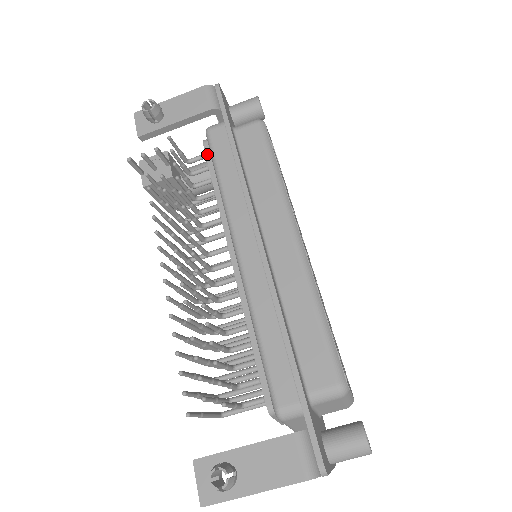
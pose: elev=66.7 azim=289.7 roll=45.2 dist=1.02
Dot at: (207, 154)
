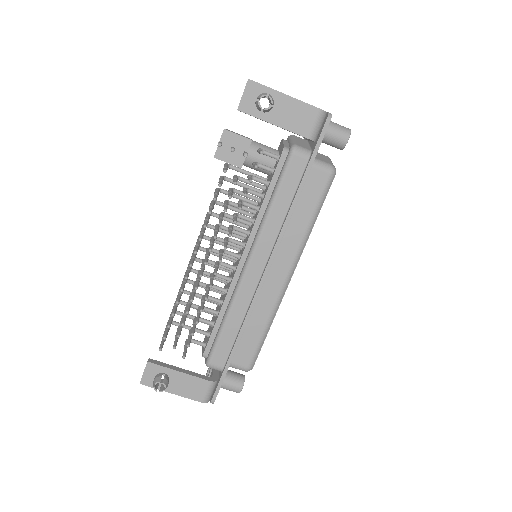
Dot at: (278, 166)
